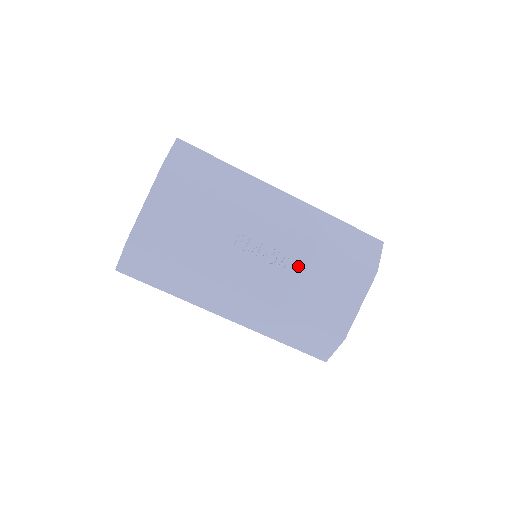
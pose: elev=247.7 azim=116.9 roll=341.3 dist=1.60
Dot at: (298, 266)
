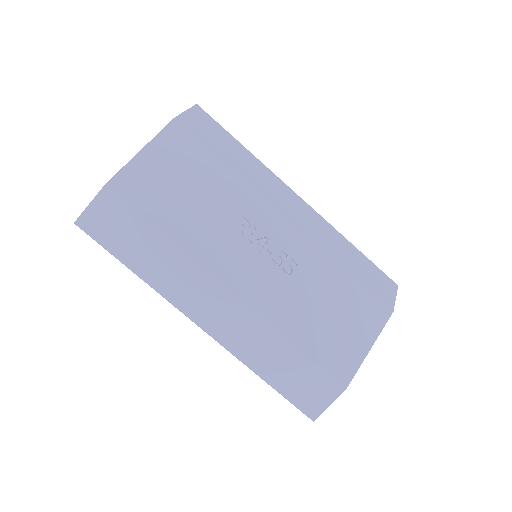
Dot at: (305, 278)
